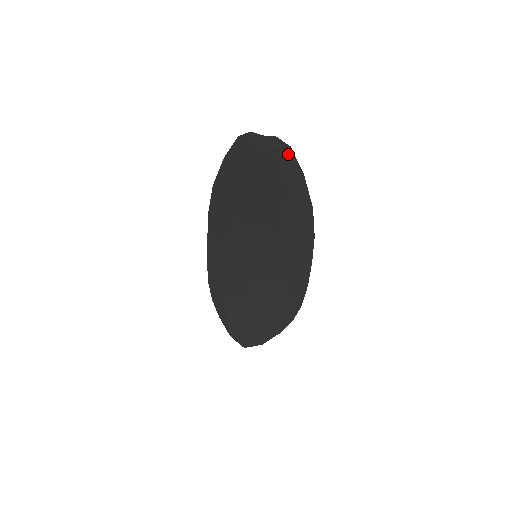
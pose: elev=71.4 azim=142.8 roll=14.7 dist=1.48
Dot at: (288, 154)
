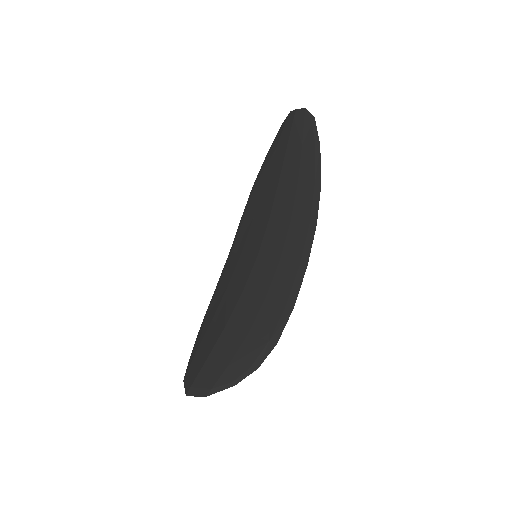
Dot at: (311, 124)
